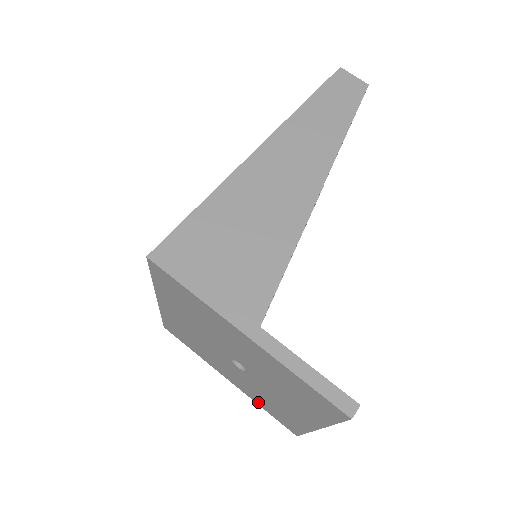
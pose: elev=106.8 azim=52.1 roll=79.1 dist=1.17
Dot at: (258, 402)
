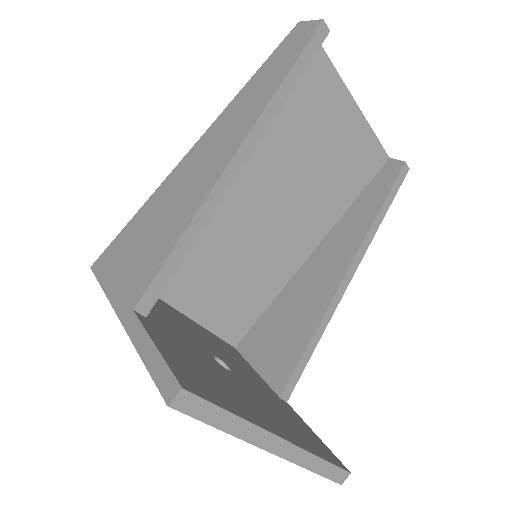
Dot at: occluded
